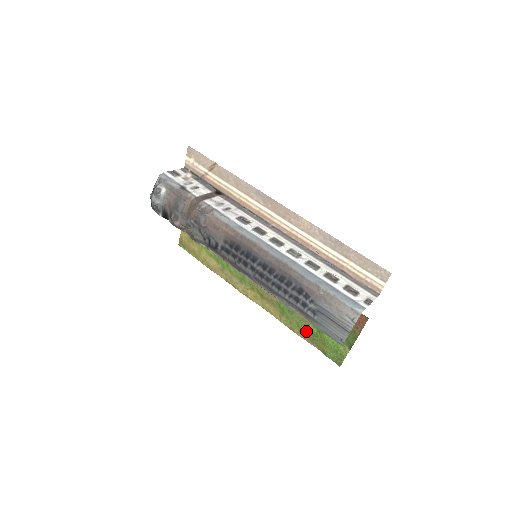
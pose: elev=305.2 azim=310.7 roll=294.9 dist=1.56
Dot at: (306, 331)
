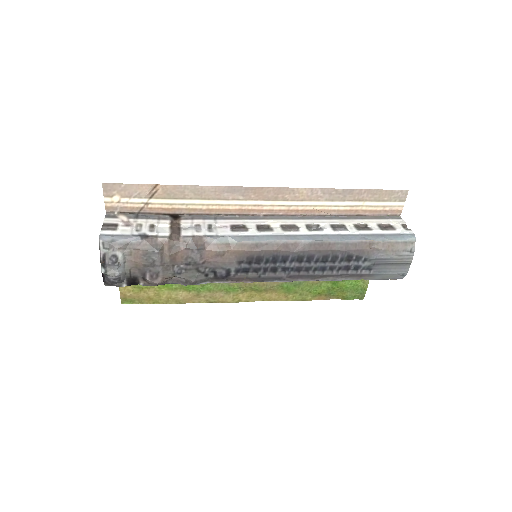
Dot at: (321, 292)
